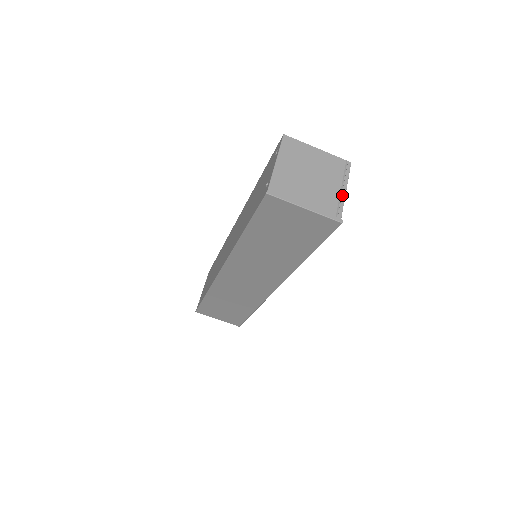
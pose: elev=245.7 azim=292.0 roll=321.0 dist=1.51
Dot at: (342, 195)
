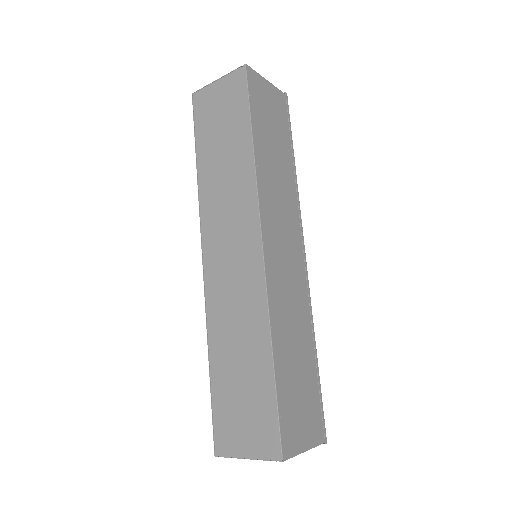
Dot at: (306, 450)
